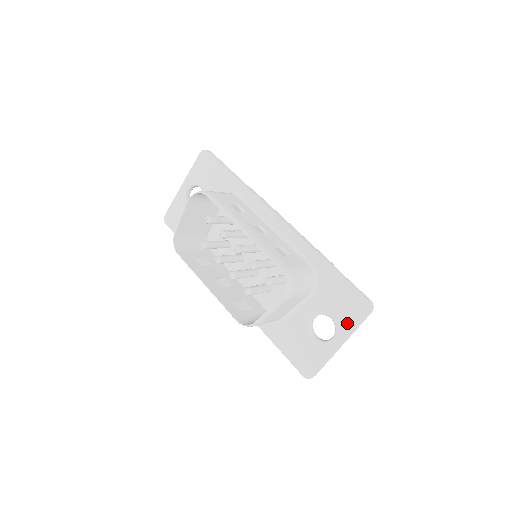
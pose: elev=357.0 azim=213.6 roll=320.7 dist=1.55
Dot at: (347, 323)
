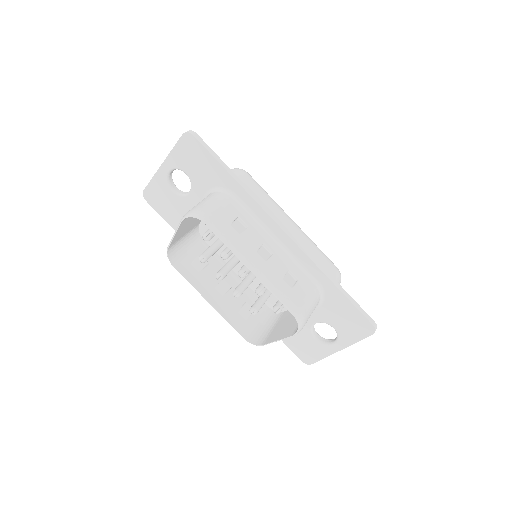
Dot at: (349, 336)
